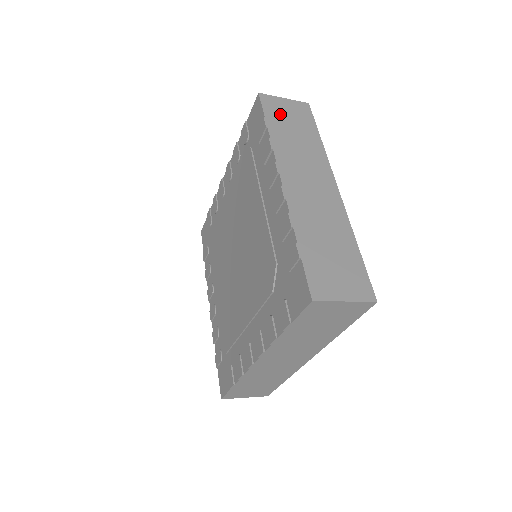
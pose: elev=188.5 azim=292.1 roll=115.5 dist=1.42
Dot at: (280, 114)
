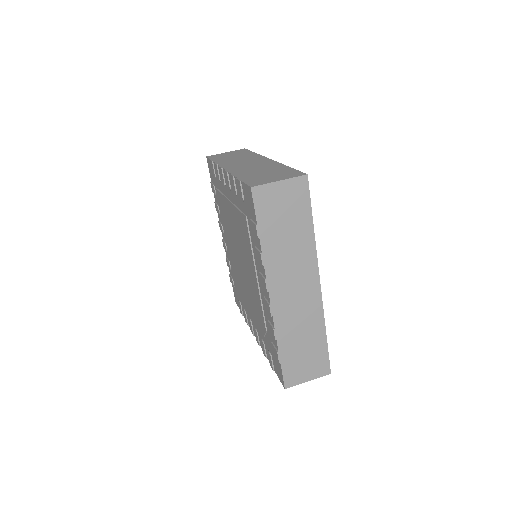
Dot at: (273, 211)
